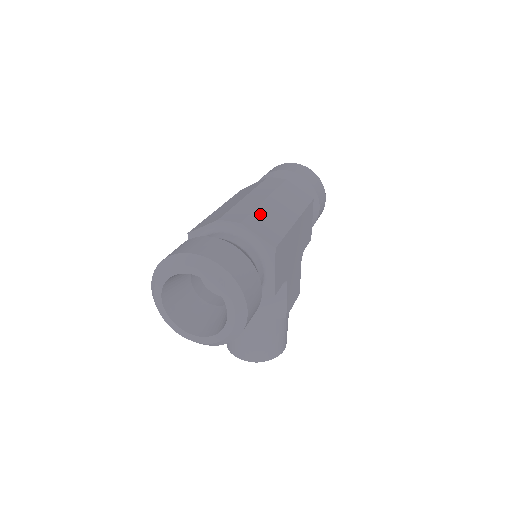
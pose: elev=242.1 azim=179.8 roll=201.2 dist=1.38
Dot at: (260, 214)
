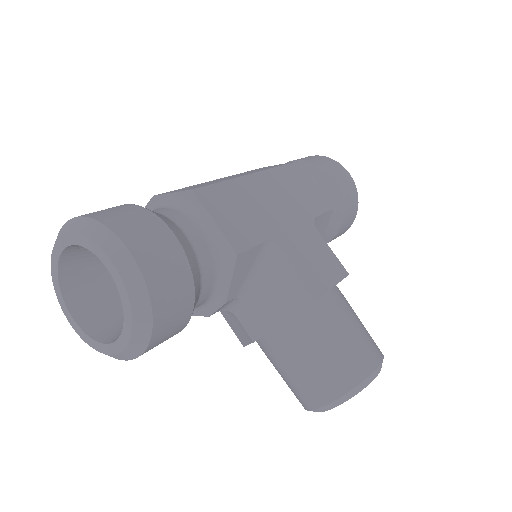
Dot at: occluded
